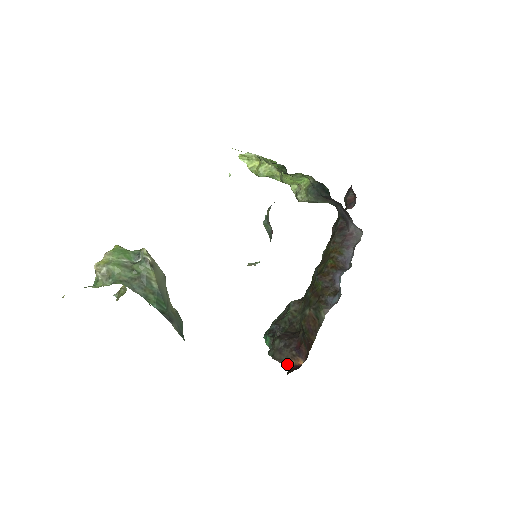
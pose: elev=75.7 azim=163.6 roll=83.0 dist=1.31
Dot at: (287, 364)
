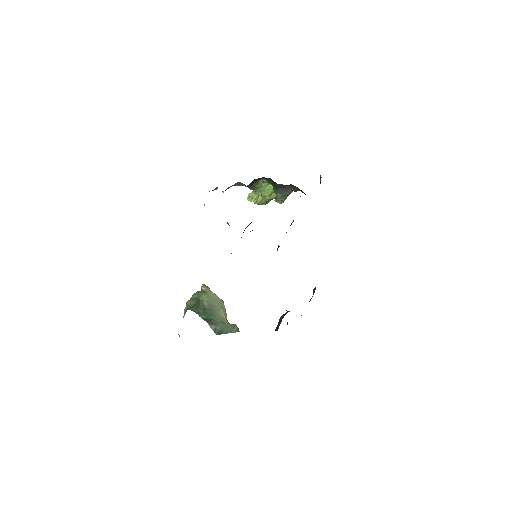
Dot at: occluded
